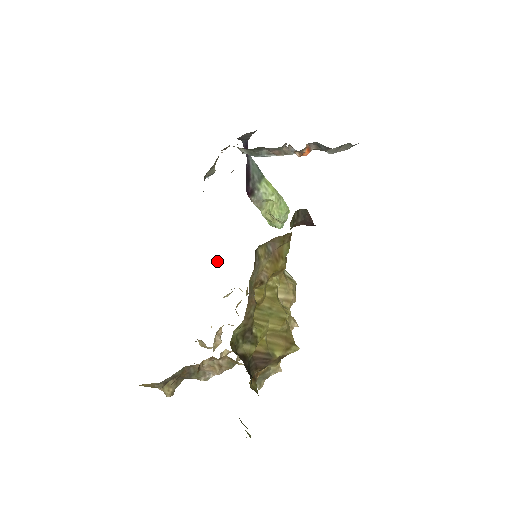
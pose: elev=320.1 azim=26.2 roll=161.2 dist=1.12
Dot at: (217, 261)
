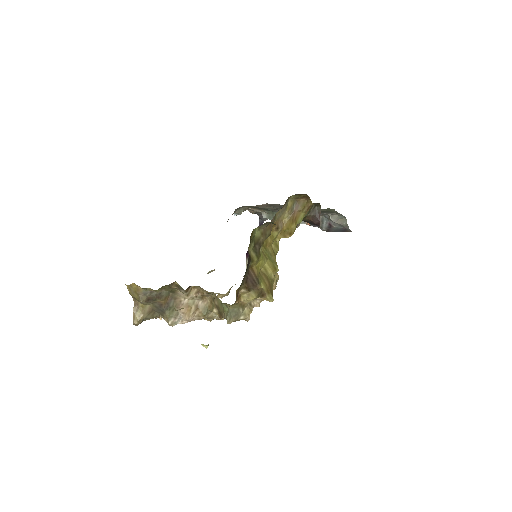
Dot at: (211, 271)
